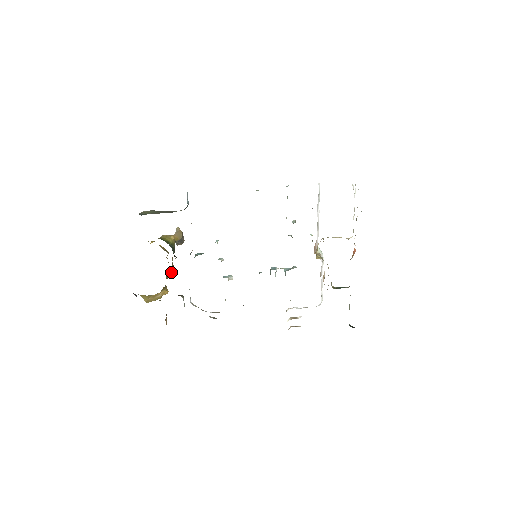
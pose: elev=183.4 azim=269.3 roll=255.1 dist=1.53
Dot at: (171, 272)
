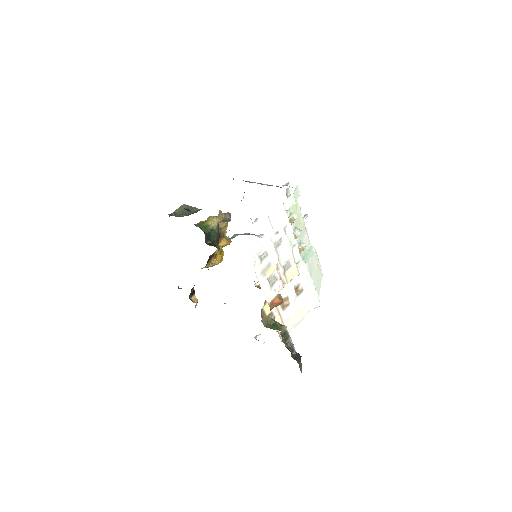
Dot at: (221, 245)
